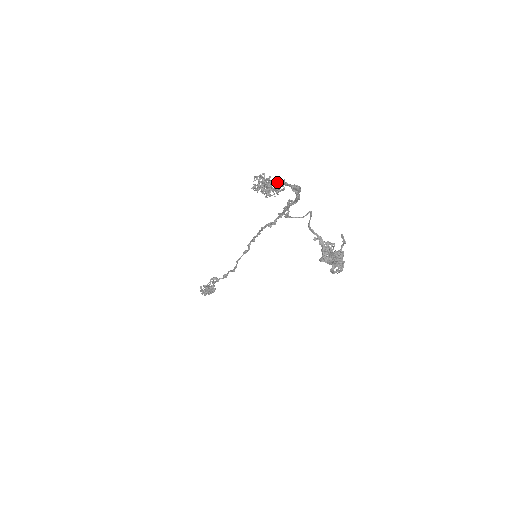
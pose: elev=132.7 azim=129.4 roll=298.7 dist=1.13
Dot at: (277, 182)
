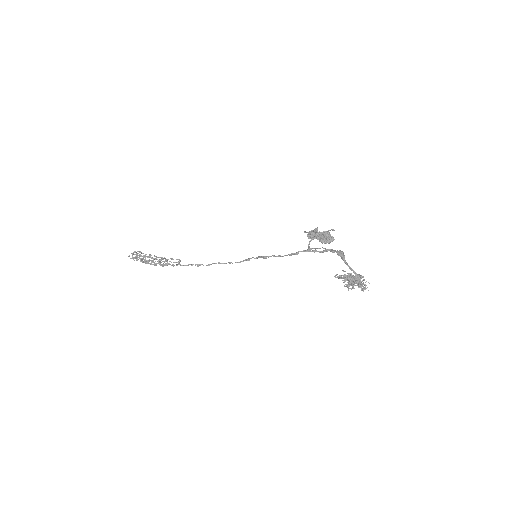
Dot at: (358, 277)
